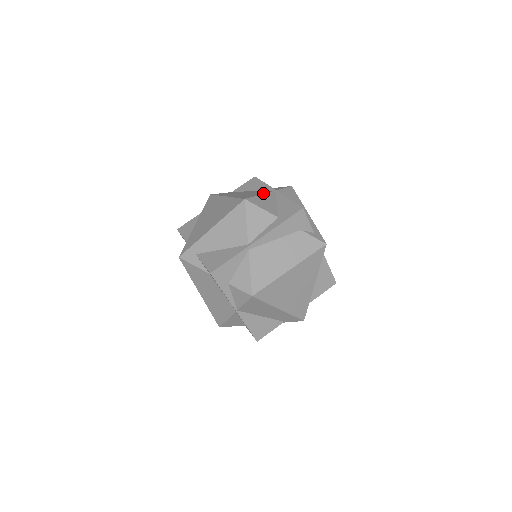
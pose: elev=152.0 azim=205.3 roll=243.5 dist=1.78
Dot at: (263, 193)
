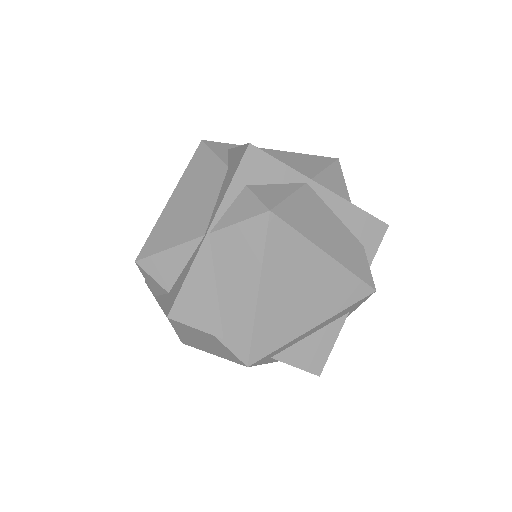
Dot at: occluded
